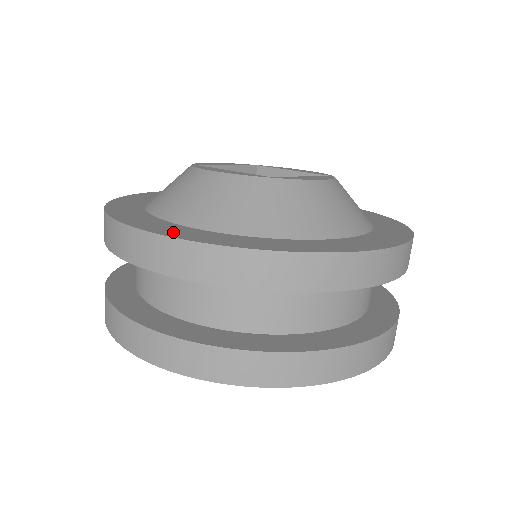
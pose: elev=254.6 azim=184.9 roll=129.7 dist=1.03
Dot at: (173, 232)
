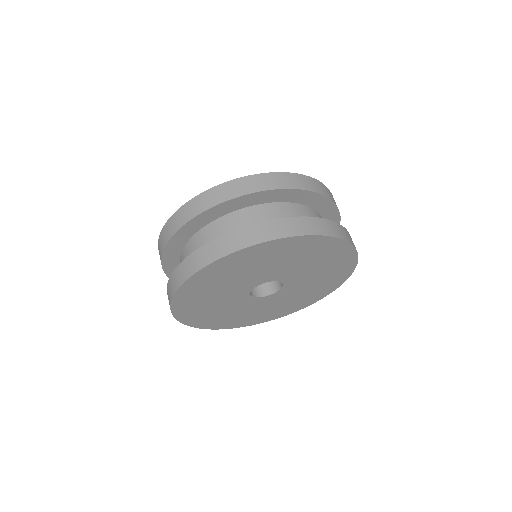
Dot at: occluded
